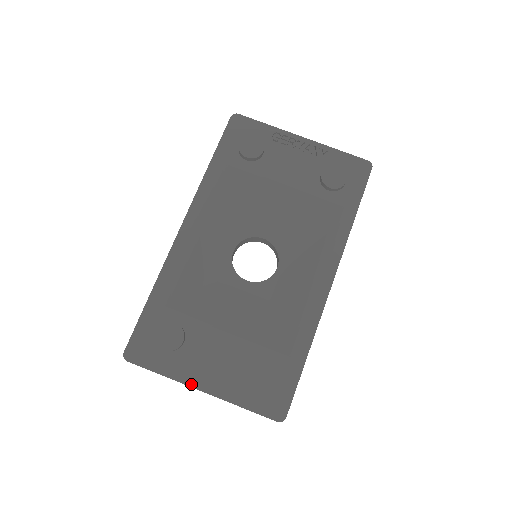
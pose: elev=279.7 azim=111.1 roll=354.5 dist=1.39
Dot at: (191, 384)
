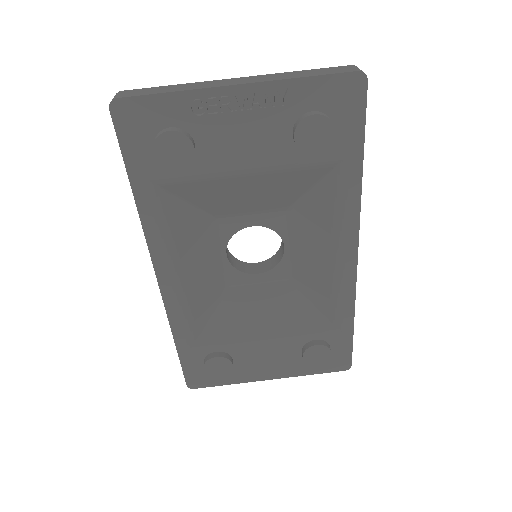
Dot at: (258, 380)
